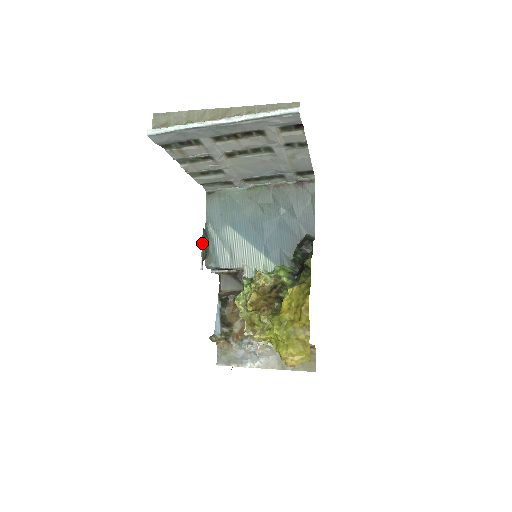
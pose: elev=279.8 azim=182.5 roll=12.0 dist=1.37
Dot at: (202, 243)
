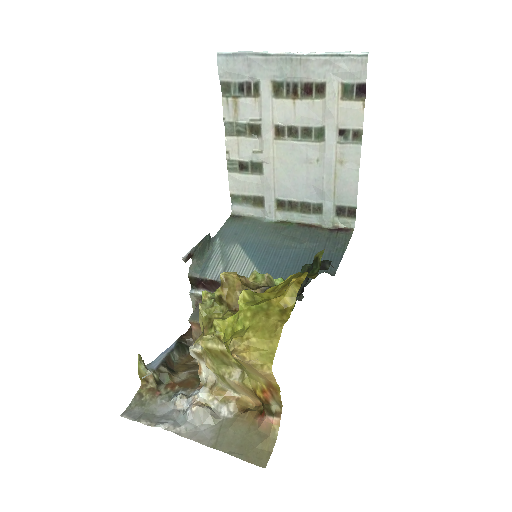
Dot at: (200, 241)
